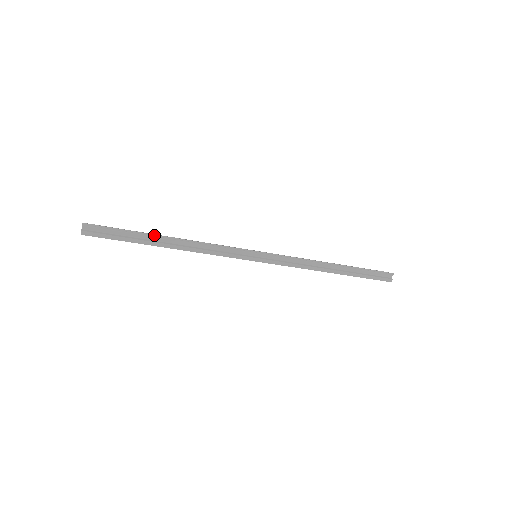
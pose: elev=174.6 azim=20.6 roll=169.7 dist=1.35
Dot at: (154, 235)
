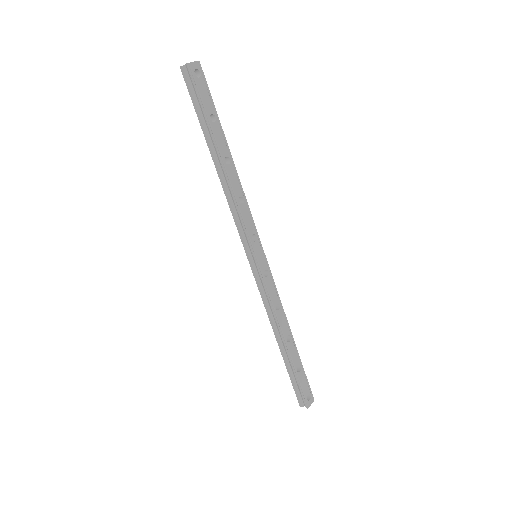
Dot at: (215, 143)
